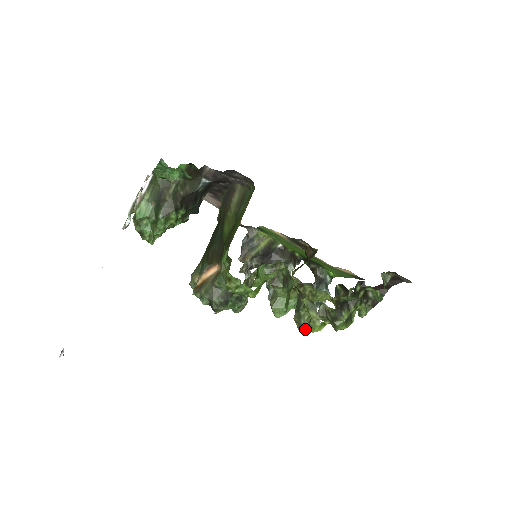
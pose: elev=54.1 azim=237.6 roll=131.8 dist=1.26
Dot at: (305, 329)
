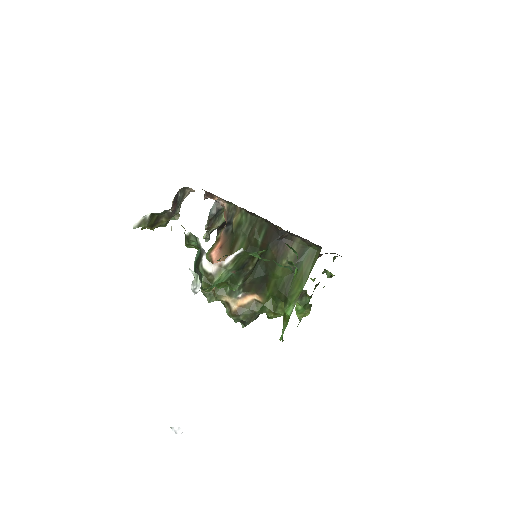
Dot at: occluded
